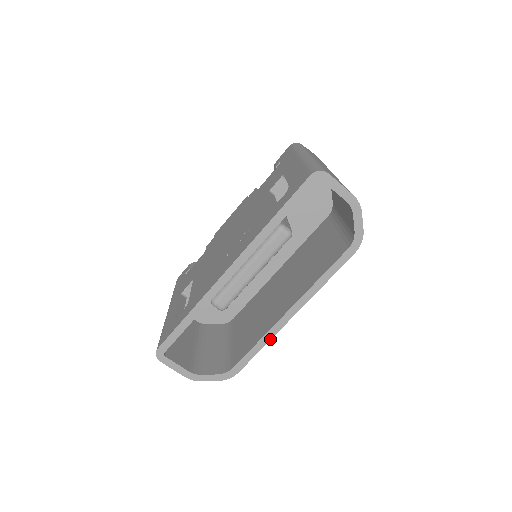
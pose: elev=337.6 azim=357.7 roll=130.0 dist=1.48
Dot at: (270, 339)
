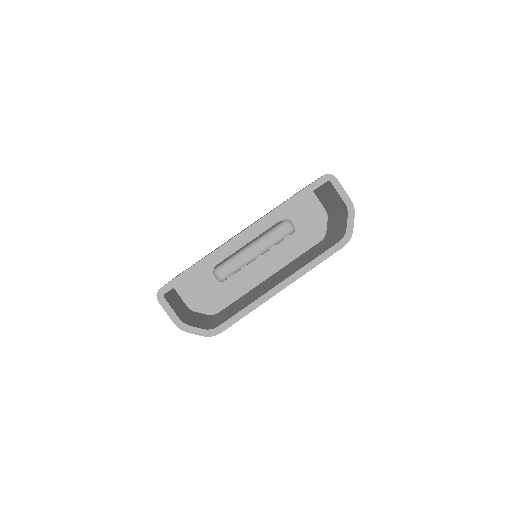
Dot at: (258, 306)
